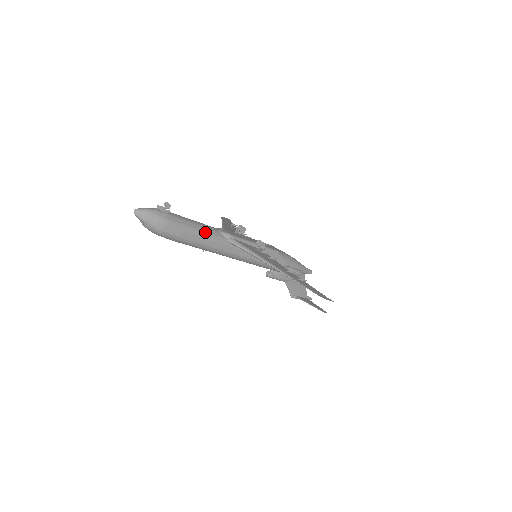
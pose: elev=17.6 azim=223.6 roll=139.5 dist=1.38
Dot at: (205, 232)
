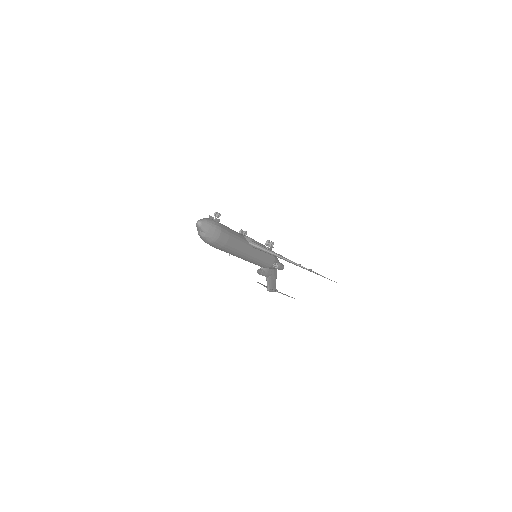
Dot at: (239, 237)
